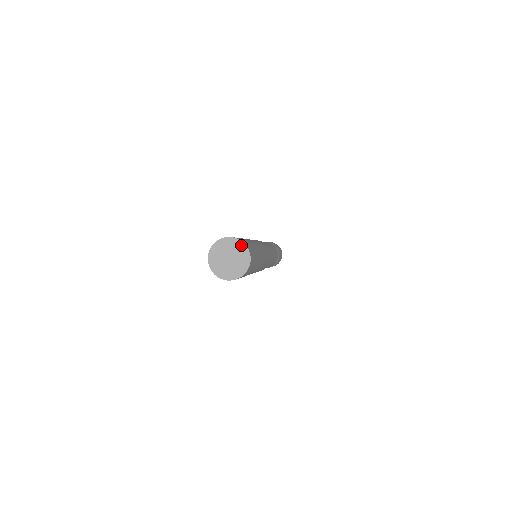
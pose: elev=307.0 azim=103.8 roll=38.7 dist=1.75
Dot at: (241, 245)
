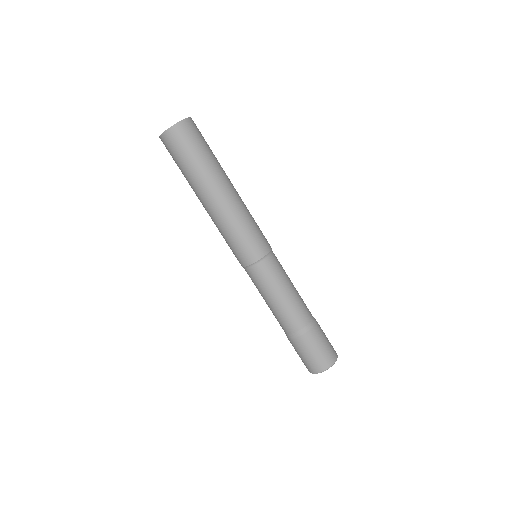
Dot at: occluded
